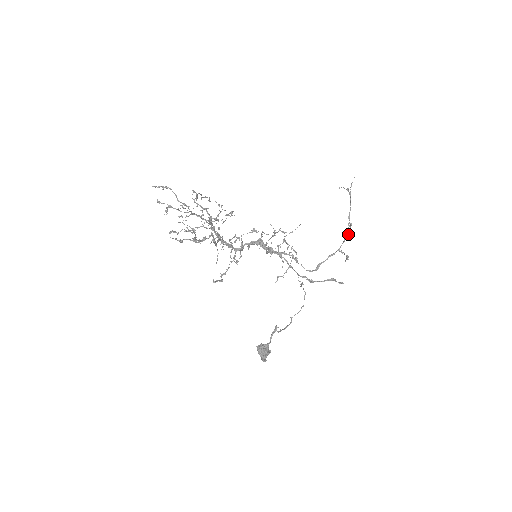
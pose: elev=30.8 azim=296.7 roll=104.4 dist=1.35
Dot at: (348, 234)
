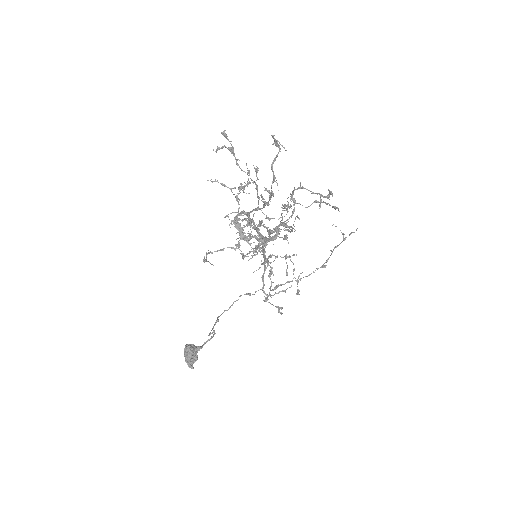
Dot at: occluded
